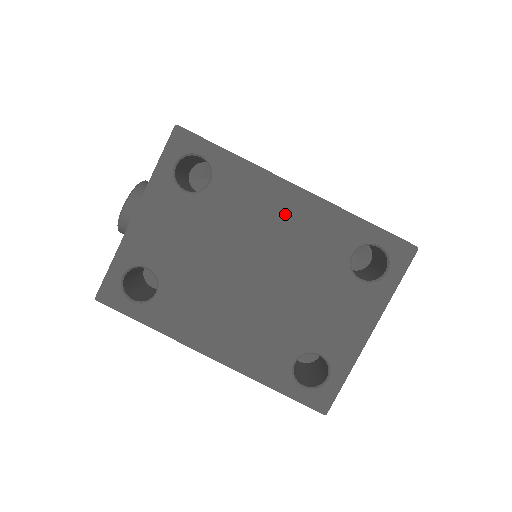
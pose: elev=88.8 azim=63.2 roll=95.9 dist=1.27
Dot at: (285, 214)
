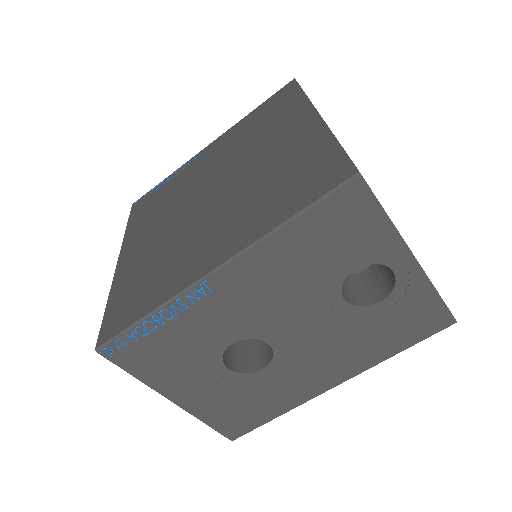
Dot at: occluded
